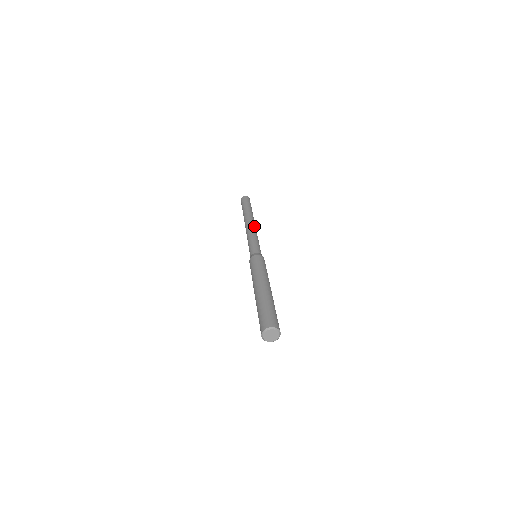
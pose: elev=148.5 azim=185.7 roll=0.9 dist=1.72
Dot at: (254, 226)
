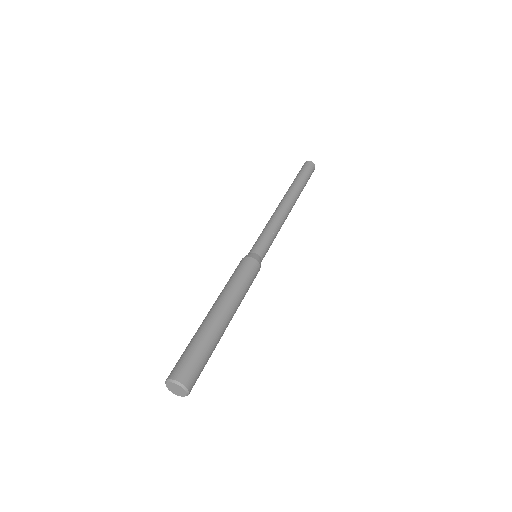
Dot at: (288, 213)
